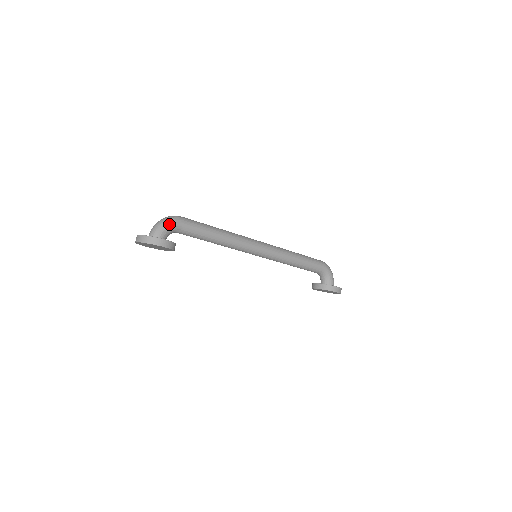
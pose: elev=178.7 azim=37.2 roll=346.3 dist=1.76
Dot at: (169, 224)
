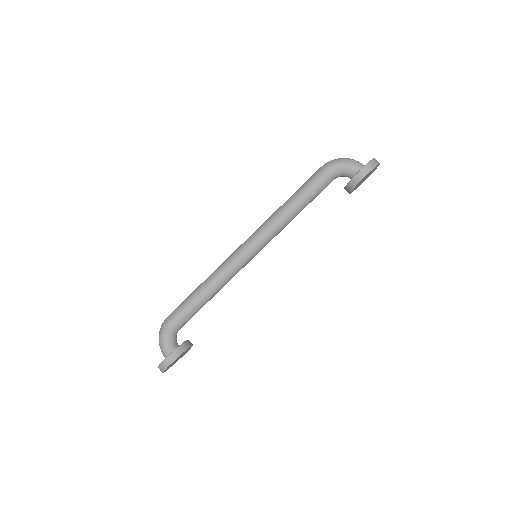
Dot at: (163, 338)
